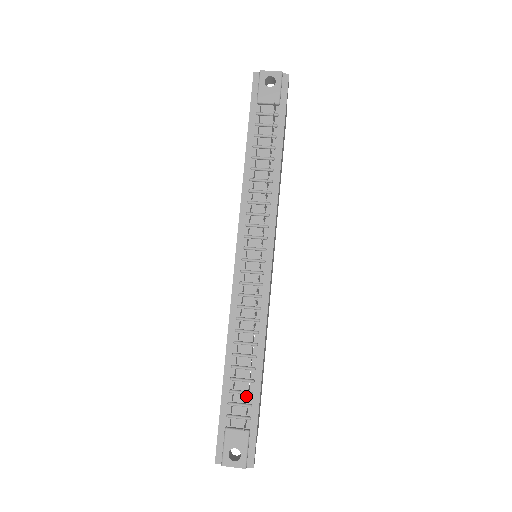
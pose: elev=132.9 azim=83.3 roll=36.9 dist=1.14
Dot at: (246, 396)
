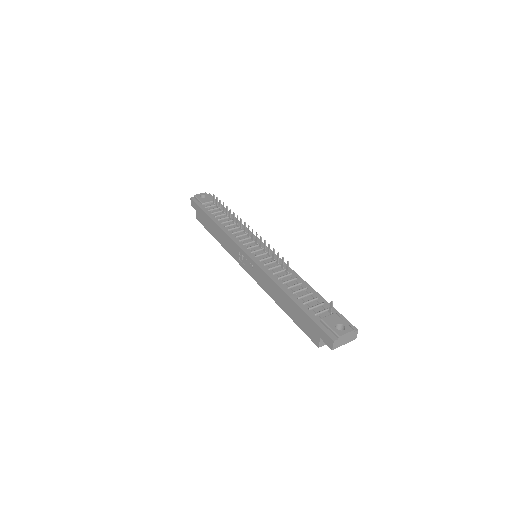
Dot at: (315, 301)
